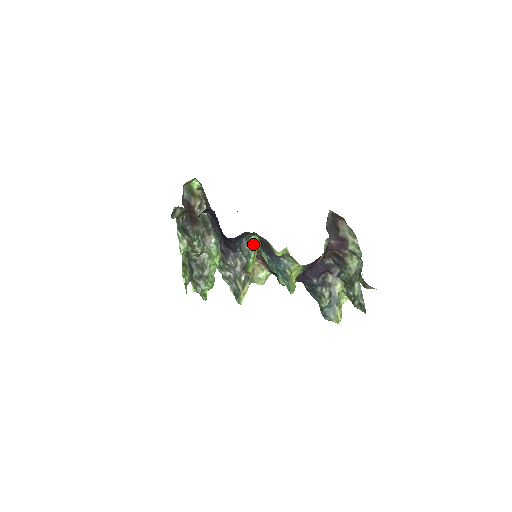
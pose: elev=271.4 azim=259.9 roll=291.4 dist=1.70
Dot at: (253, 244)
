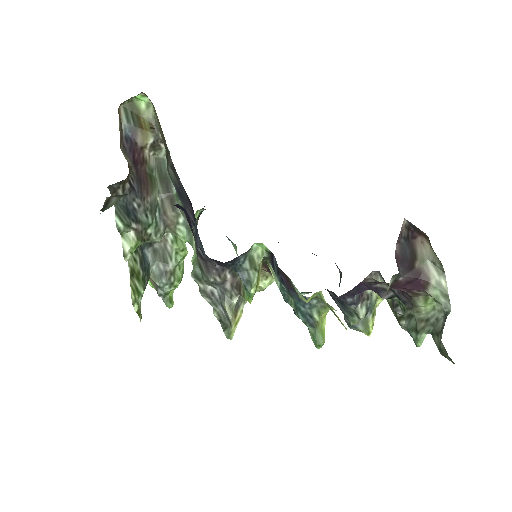
Dot at: (256, 258)
